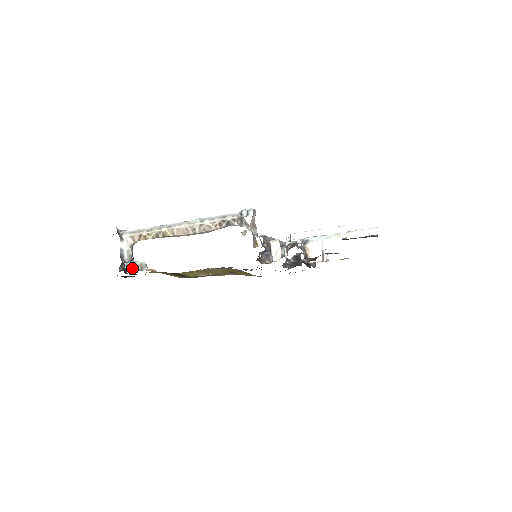
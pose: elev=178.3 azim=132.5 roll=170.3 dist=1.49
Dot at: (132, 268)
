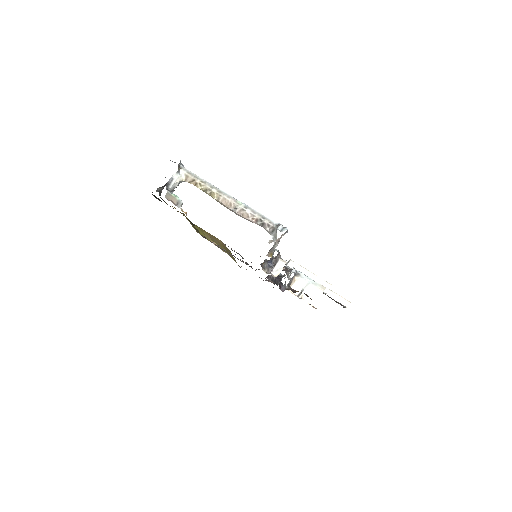
Dot at: (170, 198)
